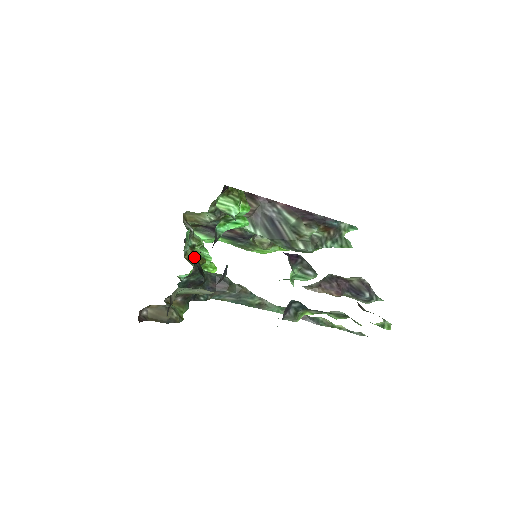
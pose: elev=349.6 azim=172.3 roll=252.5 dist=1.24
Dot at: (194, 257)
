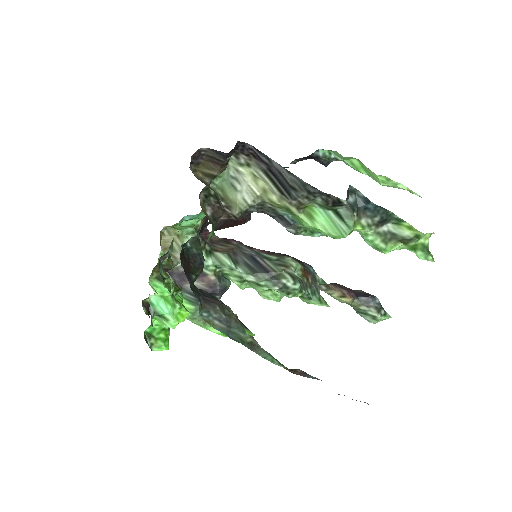
Dot at: occluded
